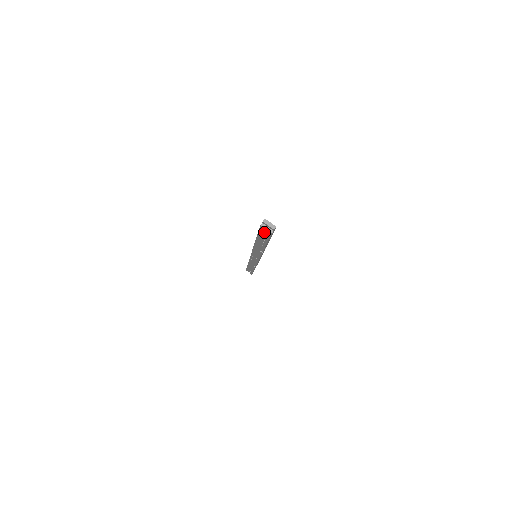
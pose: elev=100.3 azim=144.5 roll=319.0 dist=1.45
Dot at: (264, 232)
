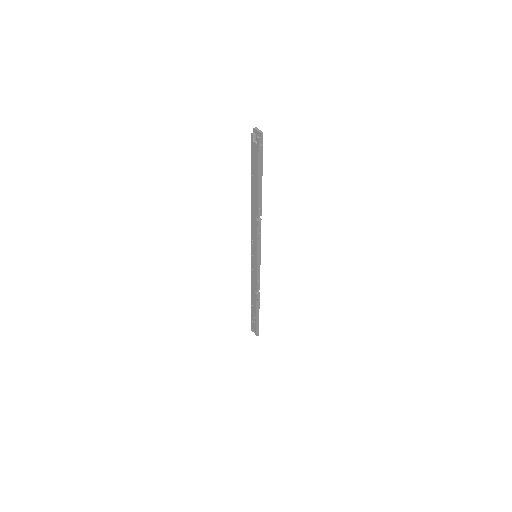
Dot at: (254, 148)
